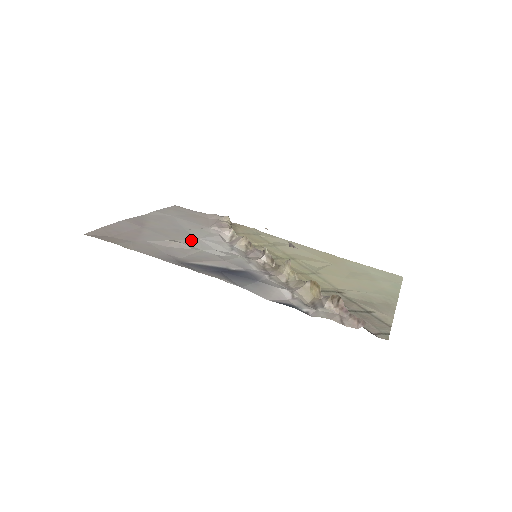
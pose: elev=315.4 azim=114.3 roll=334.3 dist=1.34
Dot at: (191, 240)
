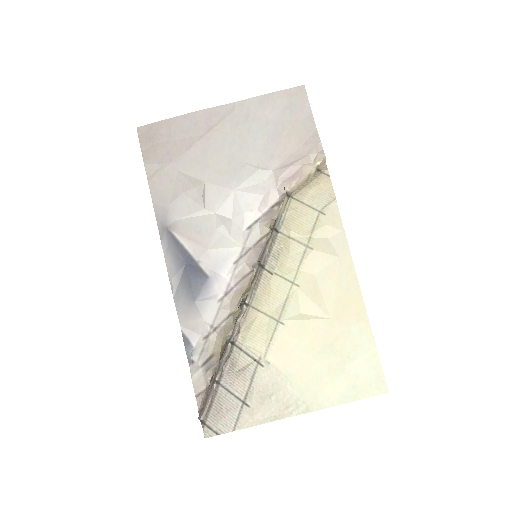
Dot at: (222, 190)
